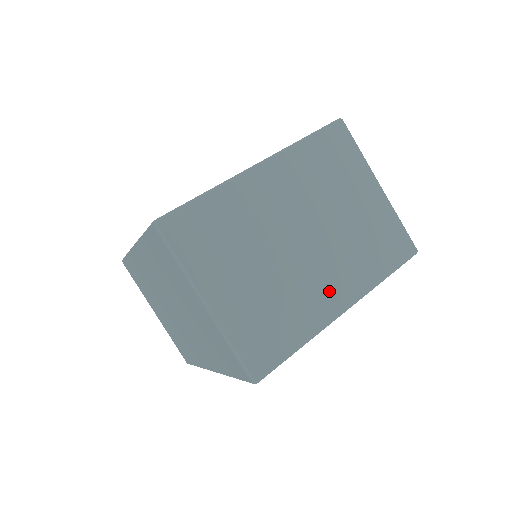
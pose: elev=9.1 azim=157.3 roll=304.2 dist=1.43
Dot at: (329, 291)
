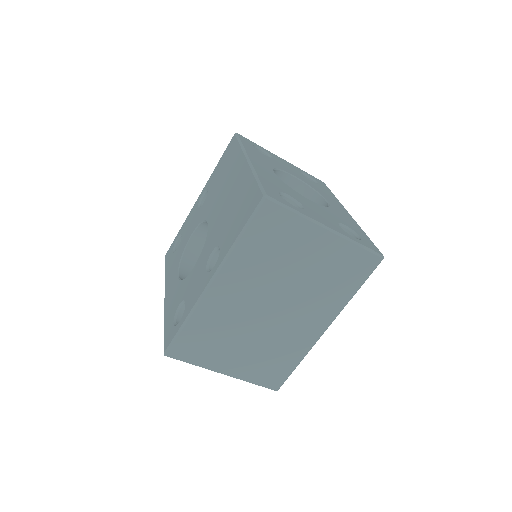
Dot at: (308, 327)
